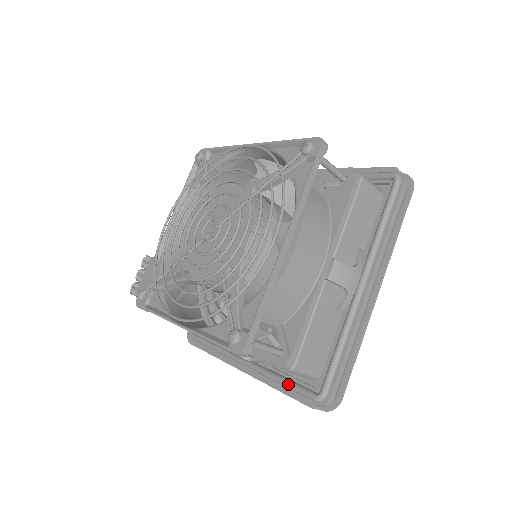
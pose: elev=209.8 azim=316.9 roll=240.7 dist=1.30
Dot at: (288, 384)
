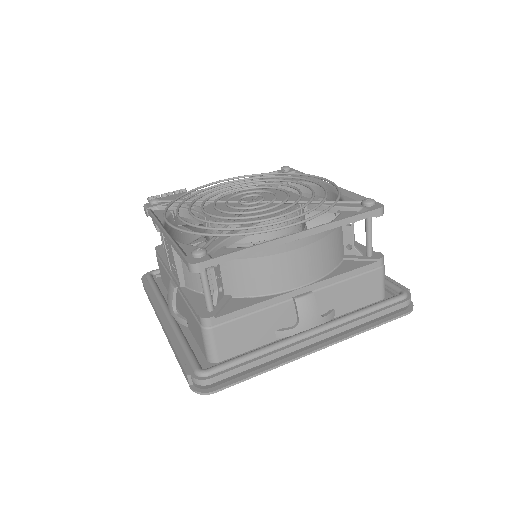
Dot at: (187, 348)
